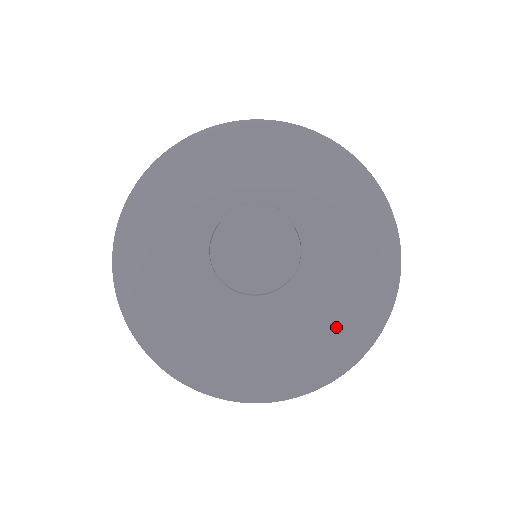
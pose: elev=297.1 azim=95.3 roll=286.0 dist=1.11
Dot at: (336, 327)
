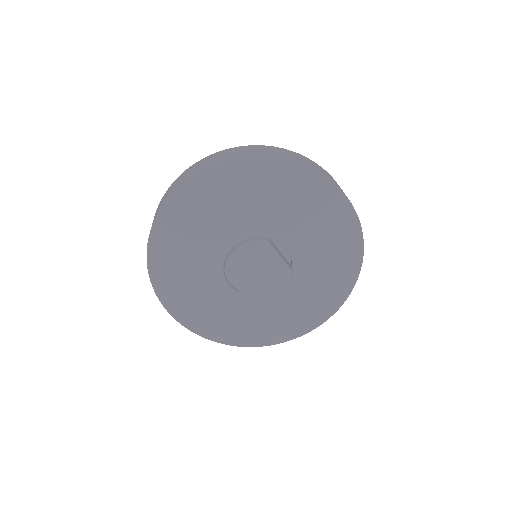
Dot at: (336, 265)
